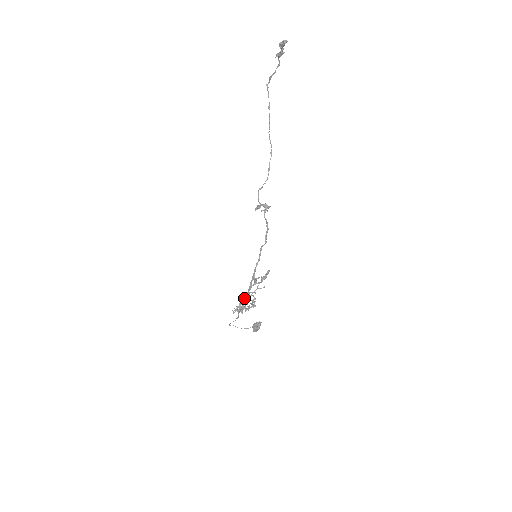
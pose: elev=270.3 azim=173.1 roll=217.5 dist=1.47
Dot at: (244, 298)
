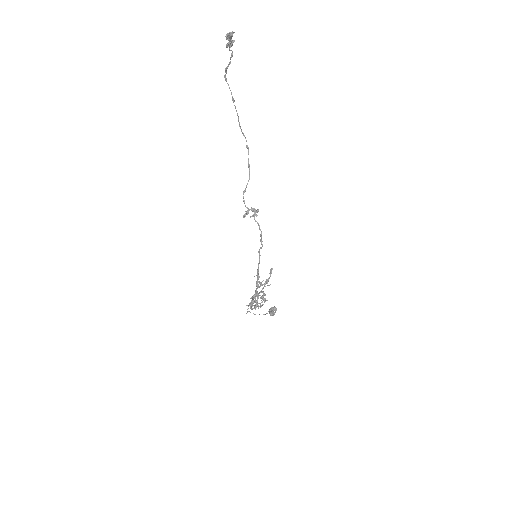
Dot at: (254, 295)
